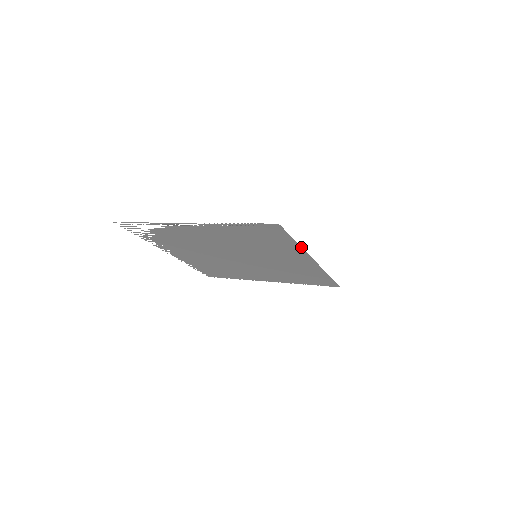
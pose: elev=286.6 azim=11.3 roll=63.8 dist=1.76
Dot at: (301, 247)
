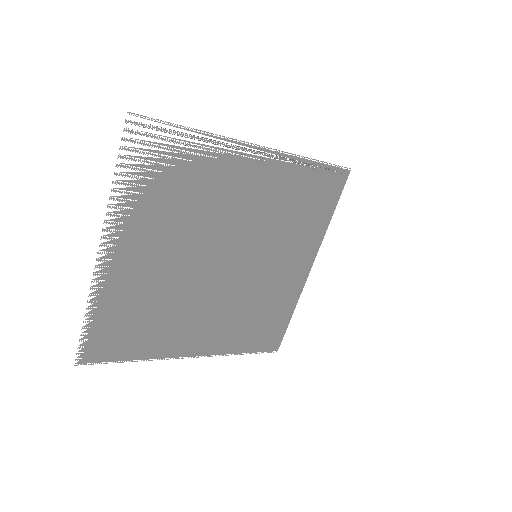
Dot at: (326, 229)
